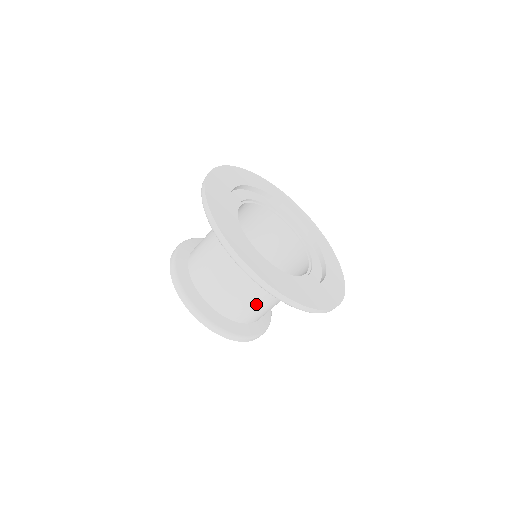
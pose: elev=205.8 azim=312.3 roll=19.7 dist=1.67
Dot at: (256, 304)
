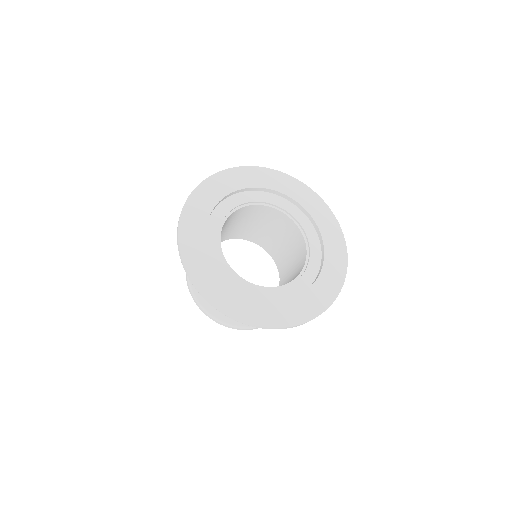
Dot at: occluded
